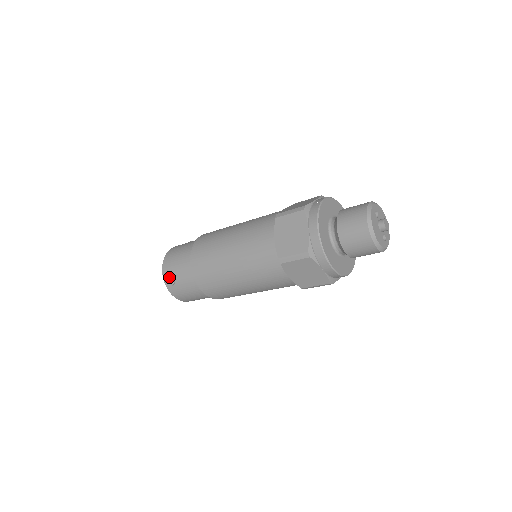
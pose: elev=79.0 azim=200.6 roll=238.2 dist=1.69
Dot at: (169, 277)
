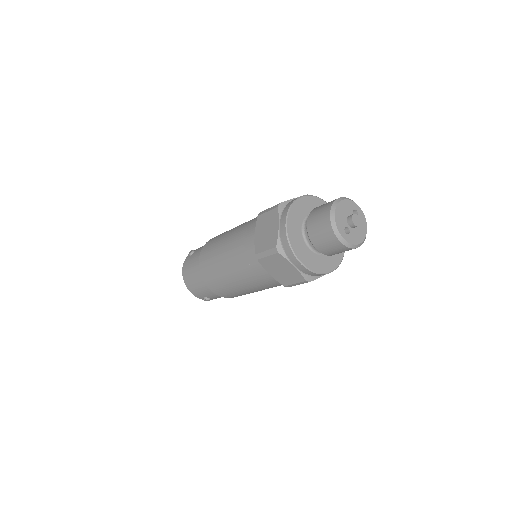
Dot at: occluded
